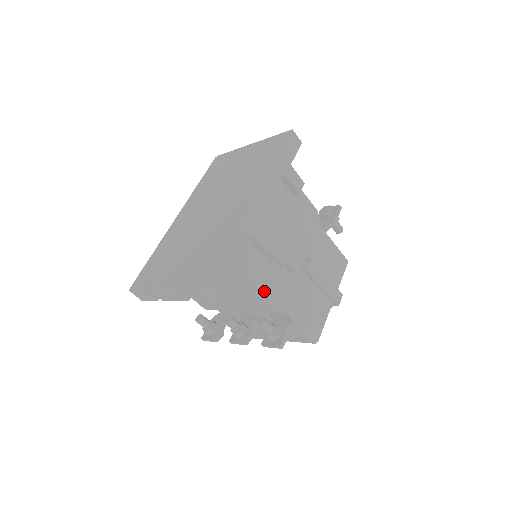
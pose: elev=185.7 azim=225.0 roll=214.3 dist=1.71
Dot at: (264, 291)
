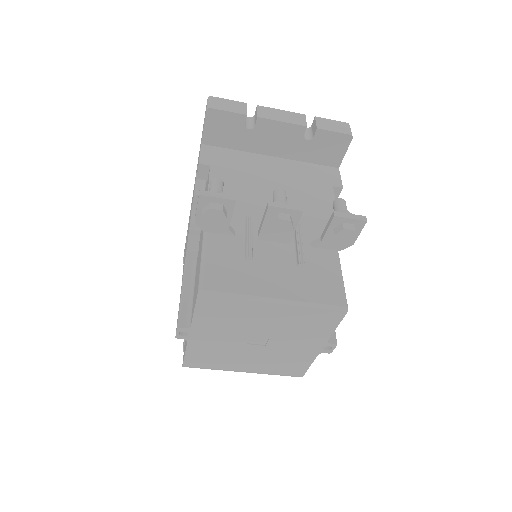
Dot at: occluded
